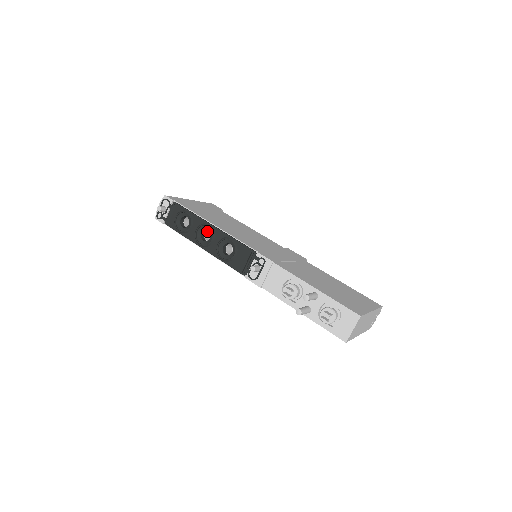
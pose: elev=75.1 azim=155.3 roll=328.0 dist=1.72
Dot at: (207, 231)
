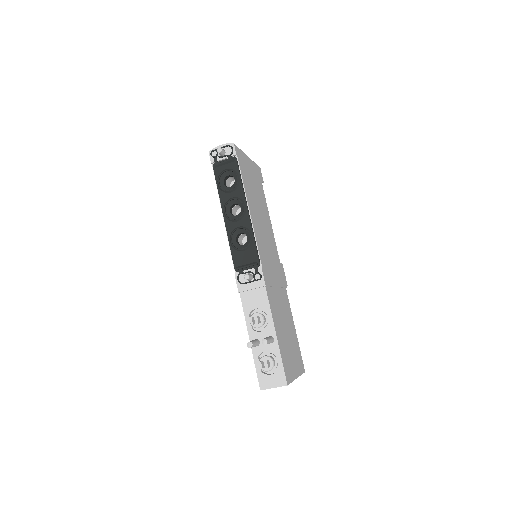
Dot at: occluded
